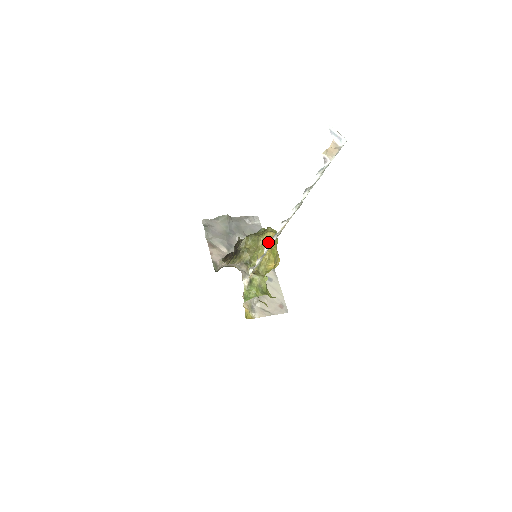
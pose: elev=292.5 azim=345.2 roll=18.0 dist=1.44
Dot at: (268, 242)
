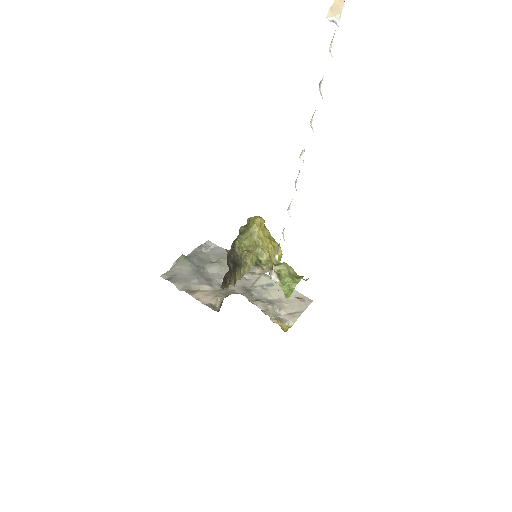
Dot at: (261, 230)
